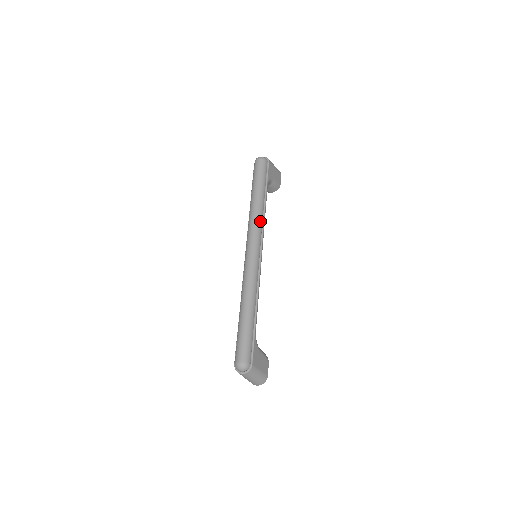
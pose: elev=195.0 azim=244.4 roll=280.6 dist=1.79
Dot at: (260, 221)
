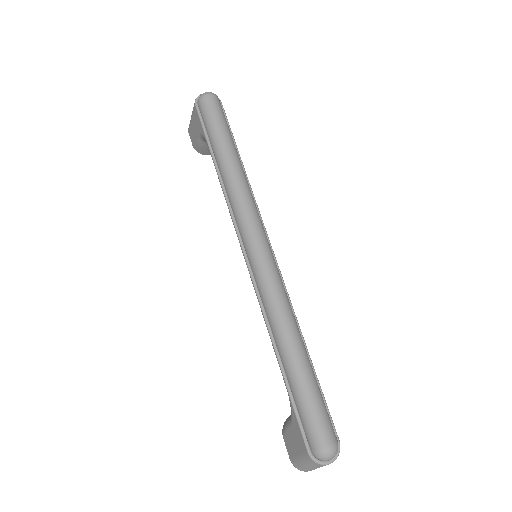
Dot at: (253, 197)
